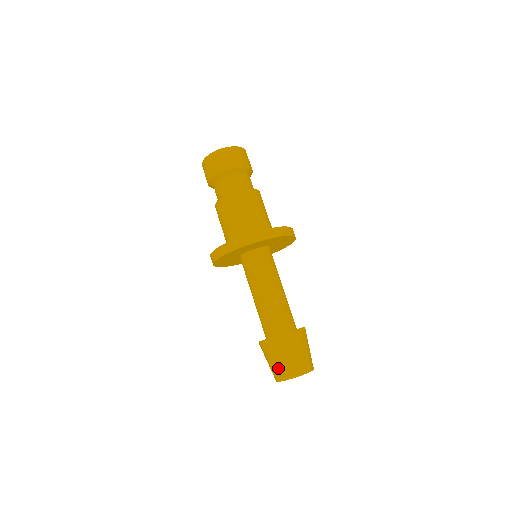
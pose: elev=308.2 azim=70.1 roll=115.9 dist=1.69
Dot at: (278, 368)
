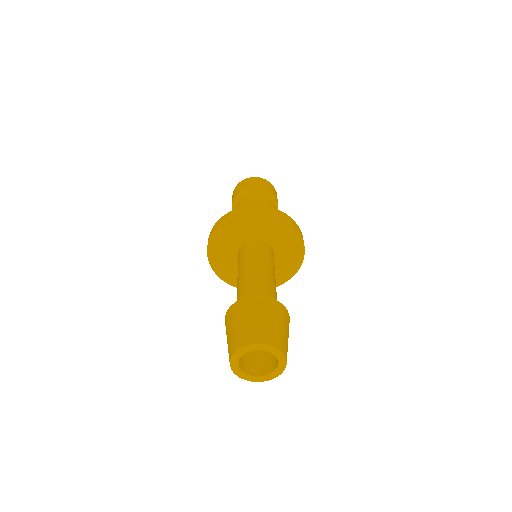
Dot at: (234, 336)
